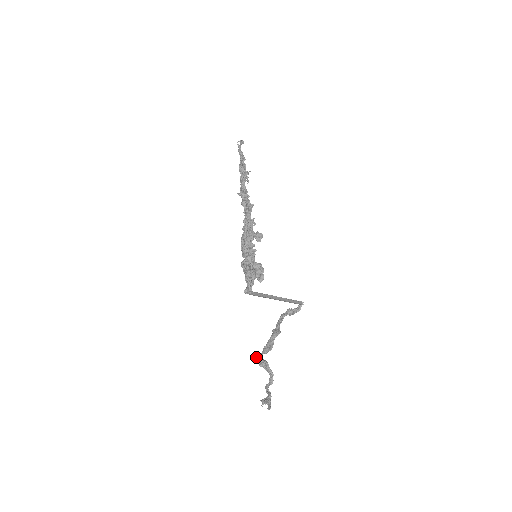
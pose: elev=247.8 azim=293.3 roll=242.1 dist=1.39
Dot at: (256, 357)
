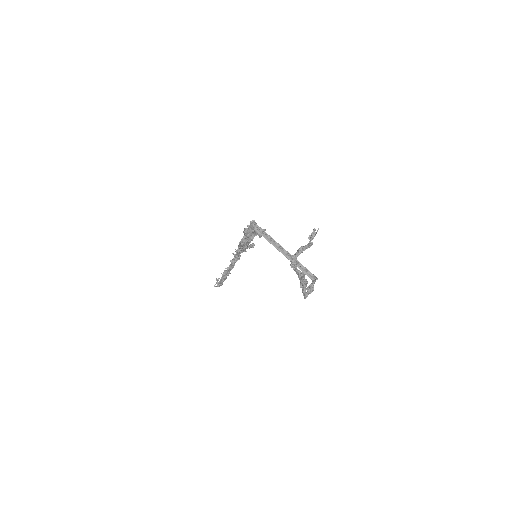
Dot at: occluded
